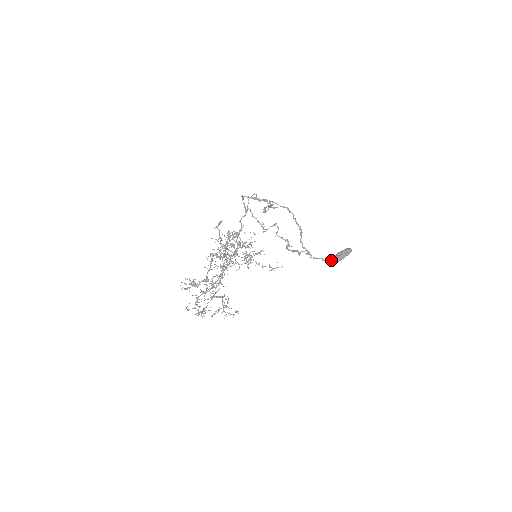
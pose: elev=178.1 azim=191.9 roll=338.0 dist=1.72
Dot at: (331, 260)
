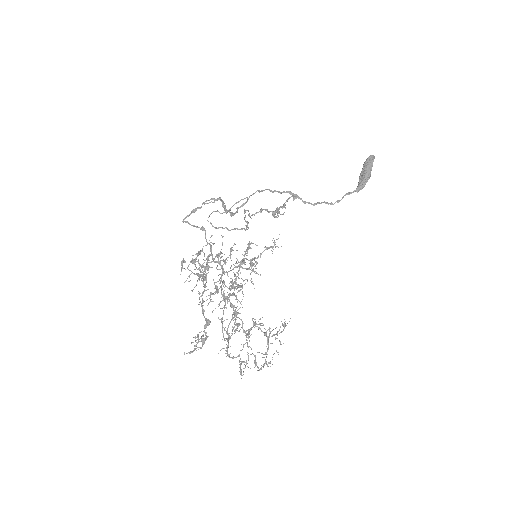
Dot at: (358, 185)
